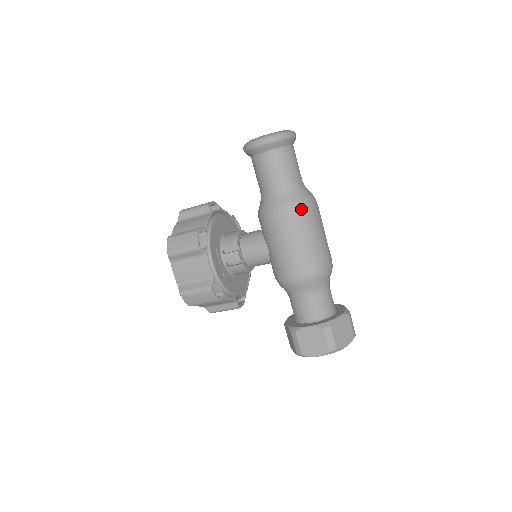
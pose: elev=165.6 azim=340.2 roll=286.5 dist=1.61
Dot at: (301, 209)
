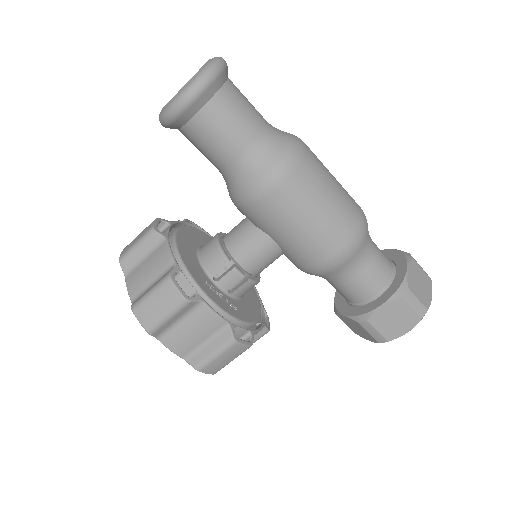
Dot at: (296, 163)
